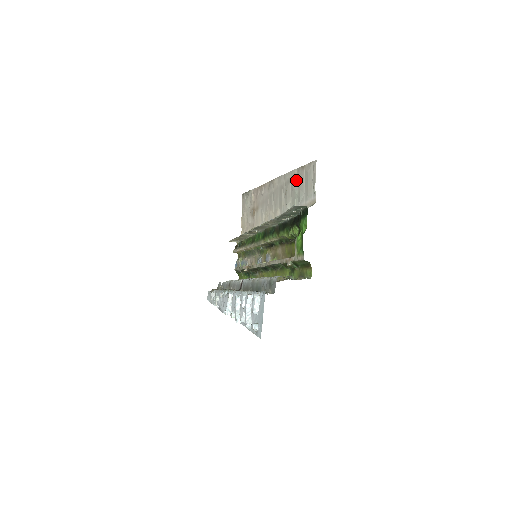
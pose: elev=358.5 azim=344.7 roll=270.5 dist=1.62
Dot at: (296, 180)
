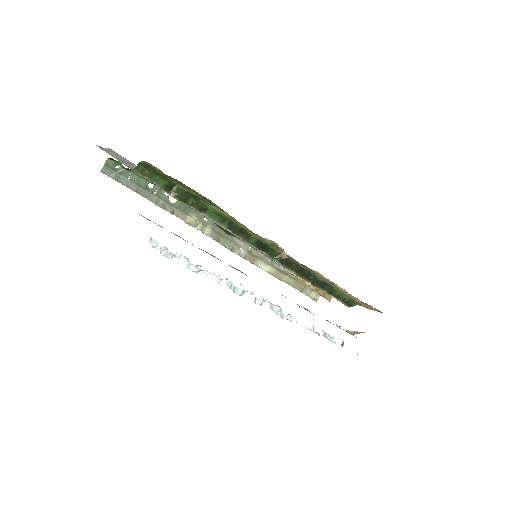
Dot at: occluded
